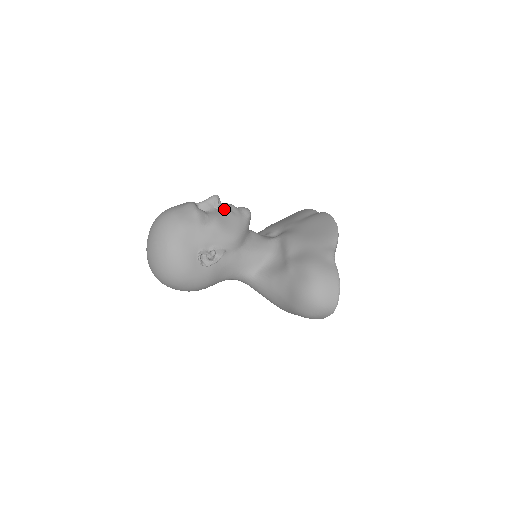
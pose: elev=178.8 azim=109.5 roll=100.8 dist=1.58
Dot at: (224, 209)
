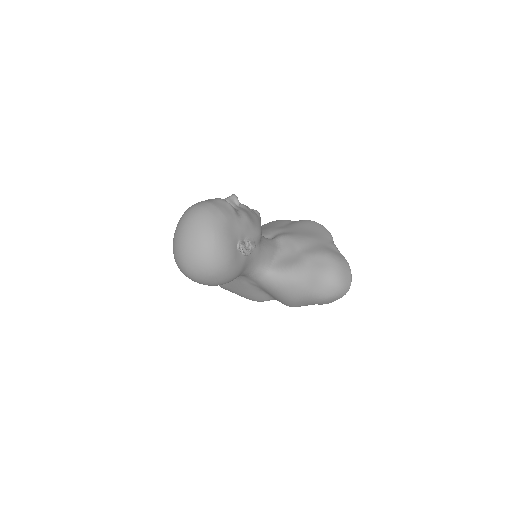
Dot at: (244, 207)
